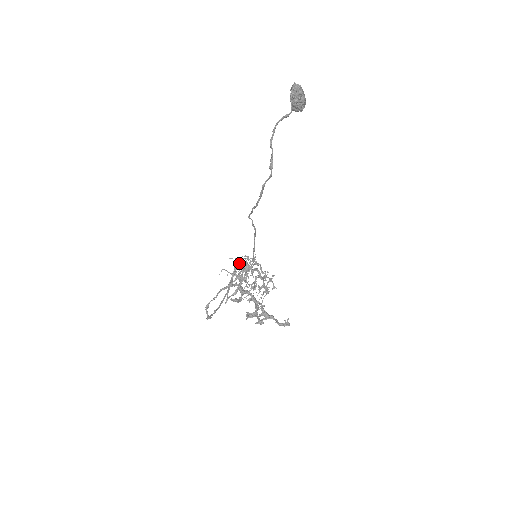
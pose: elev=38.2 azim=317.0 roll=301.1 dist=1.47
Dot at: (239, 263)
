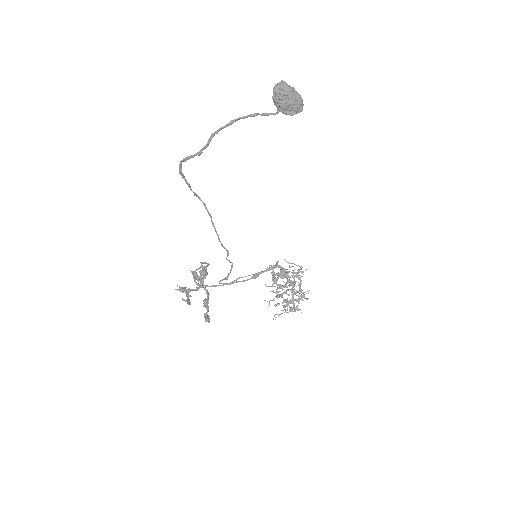
Dot at: occluded
